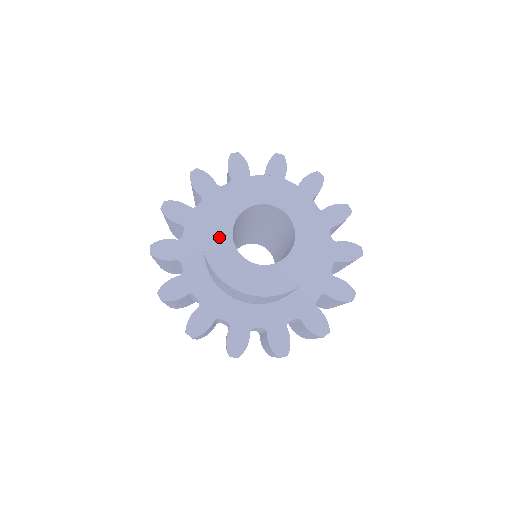
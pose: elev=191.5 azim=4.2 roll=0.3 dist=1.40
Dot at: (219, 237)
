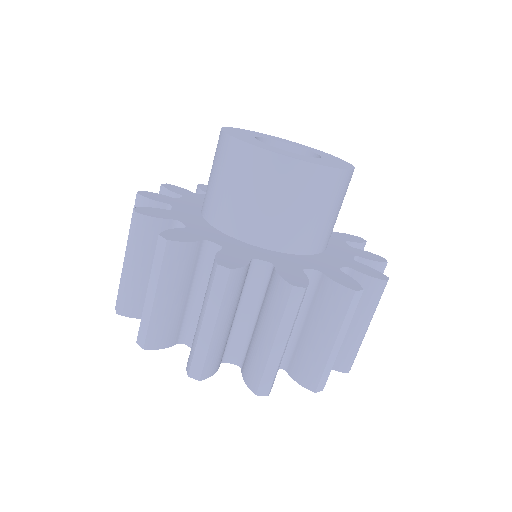
Dot at: (261, 144)
